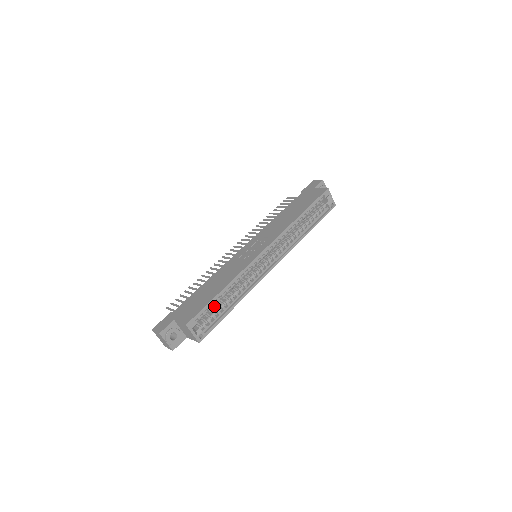
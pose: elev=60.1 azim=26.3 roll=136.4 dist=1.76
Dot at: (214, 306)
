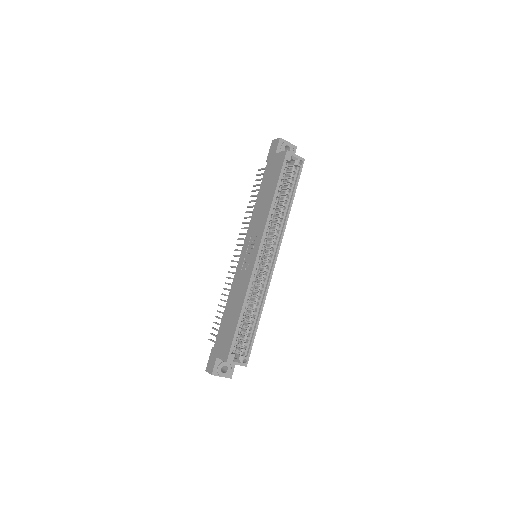
Dot at: (242, 328)
